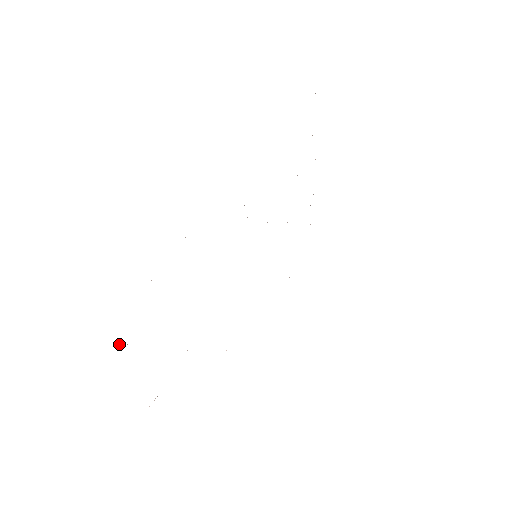
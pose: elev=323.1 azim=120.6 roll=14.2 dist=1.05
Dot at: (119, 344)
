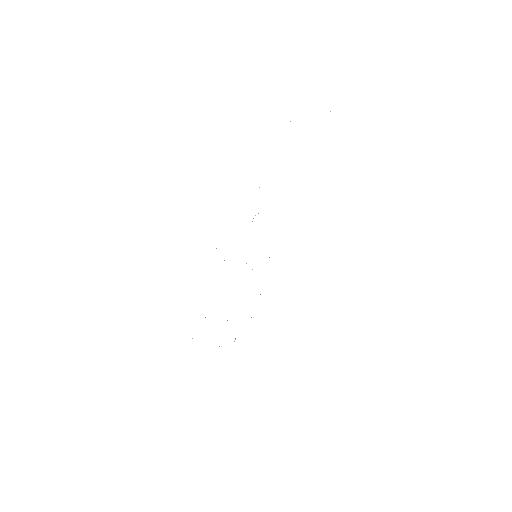
Dot at: occluded
